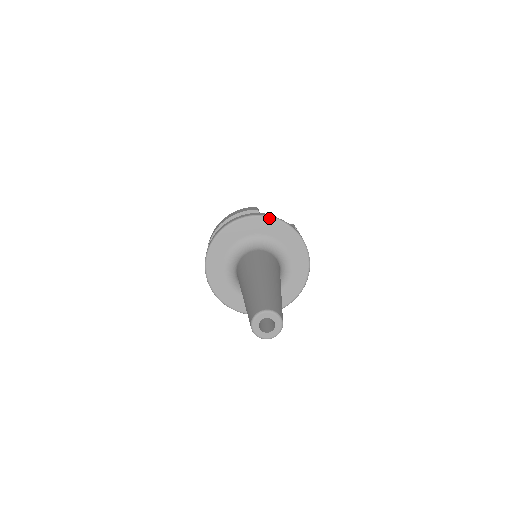
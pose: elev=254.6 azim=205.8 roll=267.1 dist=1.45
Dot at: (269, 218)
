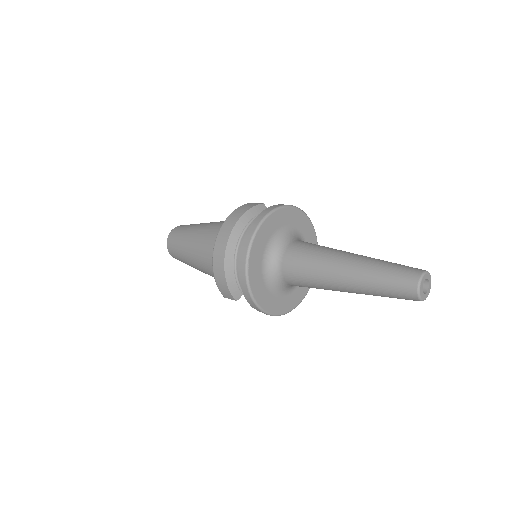
Dot at: (293, 207)
